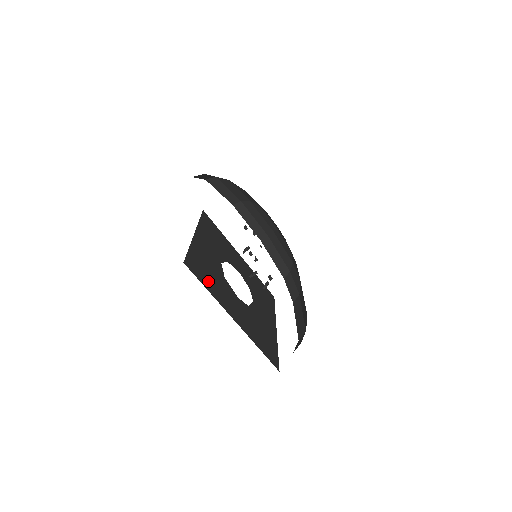
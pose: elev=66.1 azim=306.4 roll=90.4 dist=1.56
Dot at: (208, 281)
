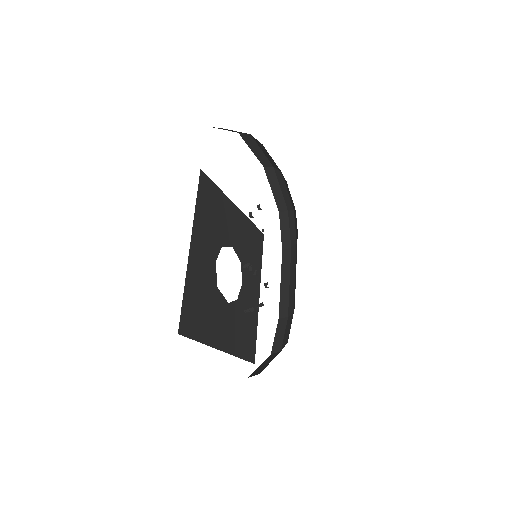
Dot at: (201, 324)
